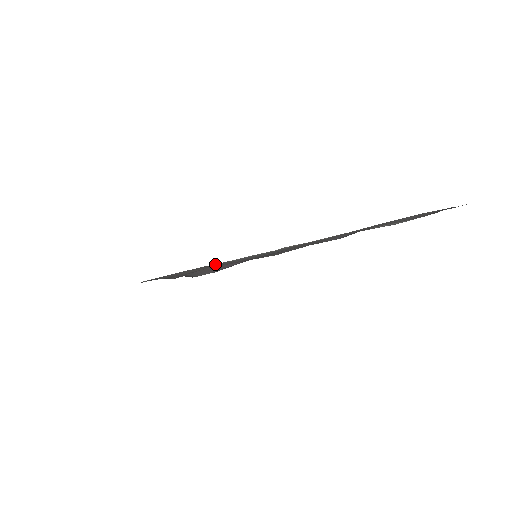
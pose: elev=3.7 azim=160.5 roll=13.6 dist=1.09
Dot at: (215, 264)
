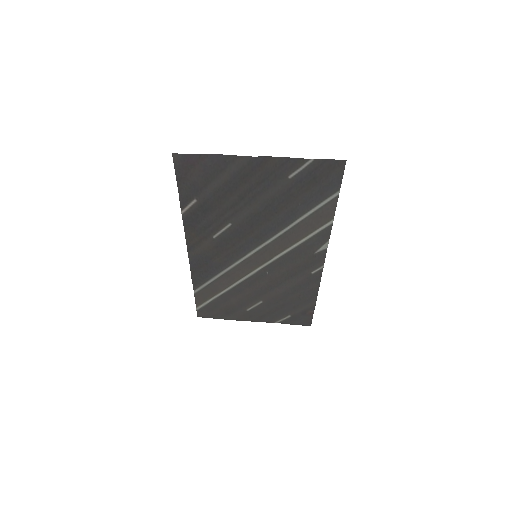
Dot at: (228, 256)
